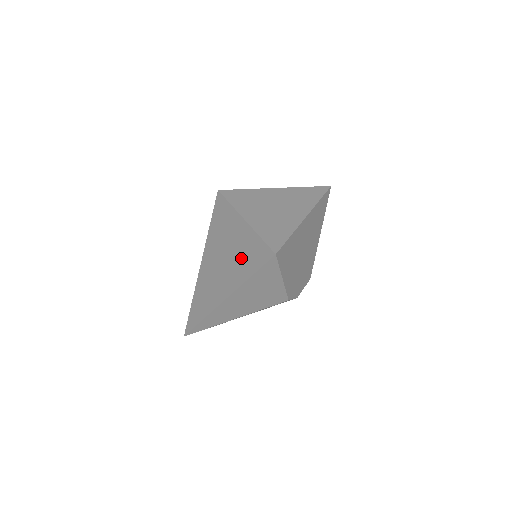
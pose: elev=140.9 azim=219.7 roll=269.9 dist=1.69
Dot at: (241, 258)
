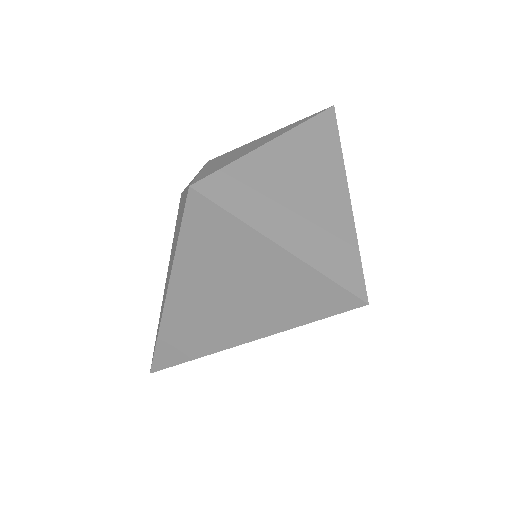
Dot at: (276, 299)
